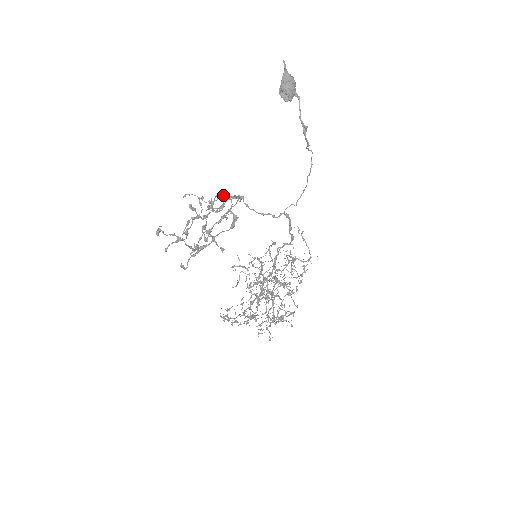
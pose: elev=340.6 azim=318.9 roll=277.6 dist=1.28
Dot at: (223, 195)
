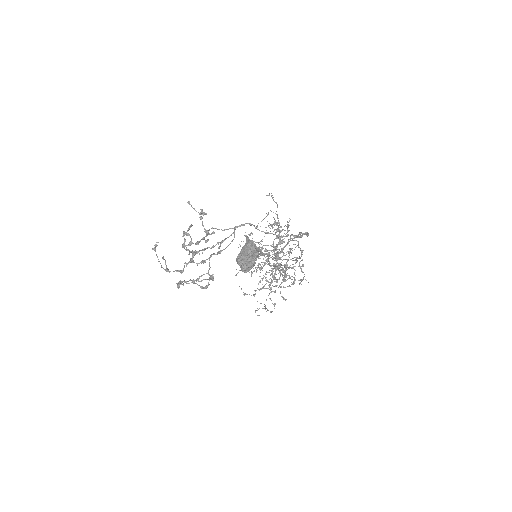
Dot at: (217, 229)
